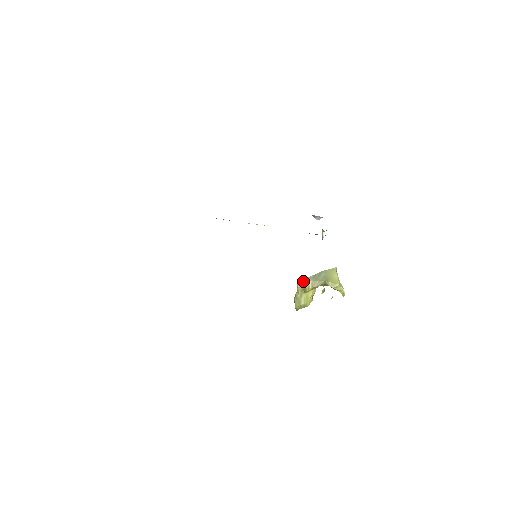
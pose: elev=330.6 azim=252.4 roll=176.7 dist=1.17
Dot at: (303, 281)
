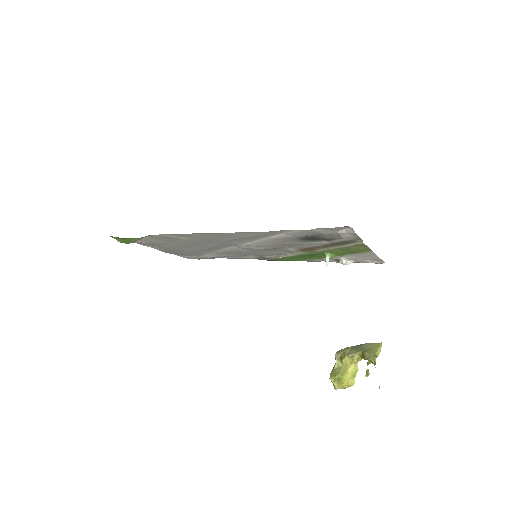
Dot at: (342, 350)
